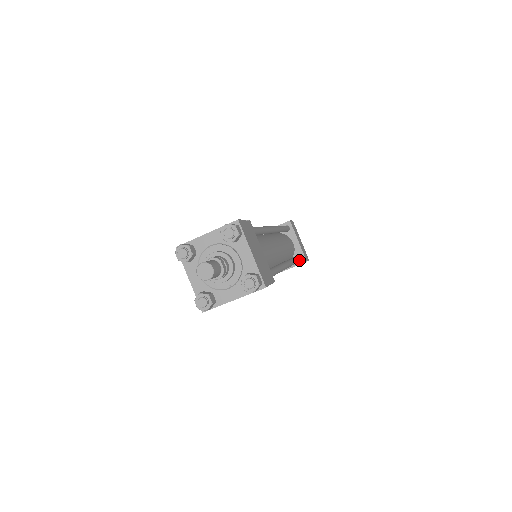
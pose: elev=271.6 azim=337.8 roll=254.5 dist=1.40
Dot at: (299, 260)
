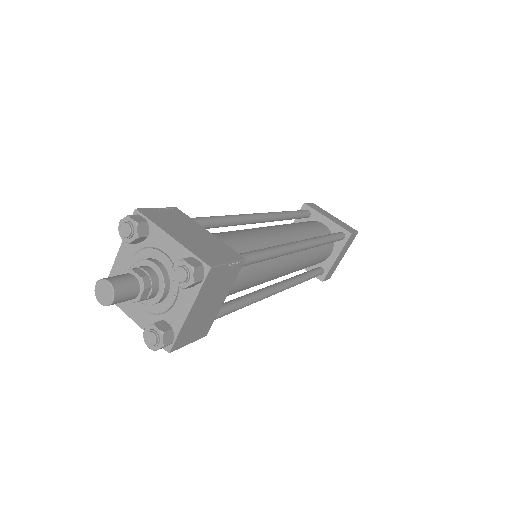
Dot at: (337, 236)
